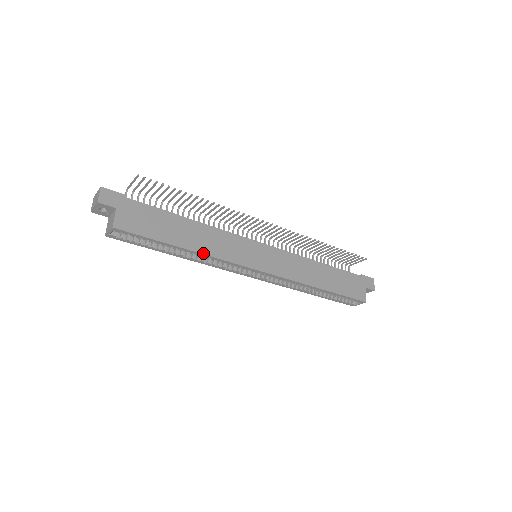
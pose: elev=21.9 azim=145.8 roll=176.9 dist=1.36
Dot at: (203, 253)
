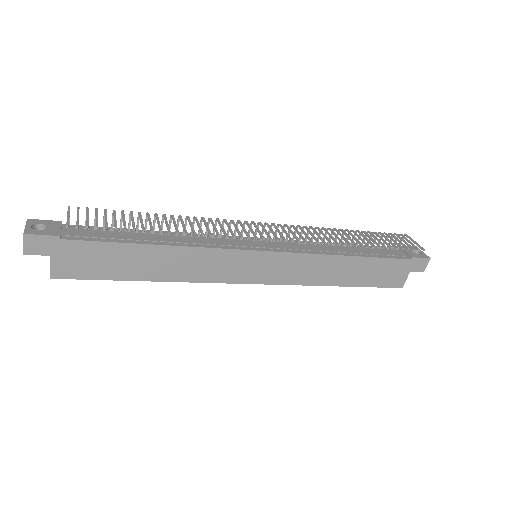
Dot at: (174, 281)
